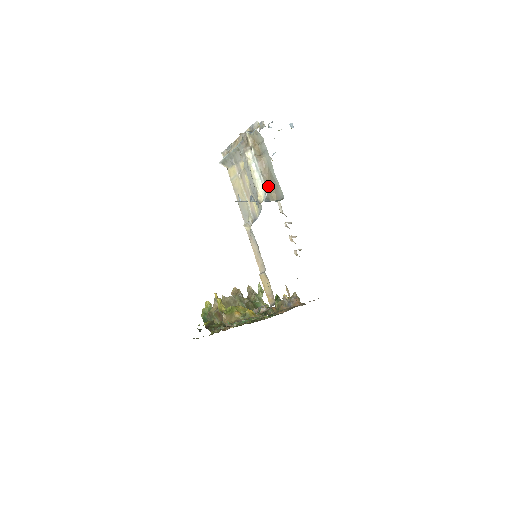
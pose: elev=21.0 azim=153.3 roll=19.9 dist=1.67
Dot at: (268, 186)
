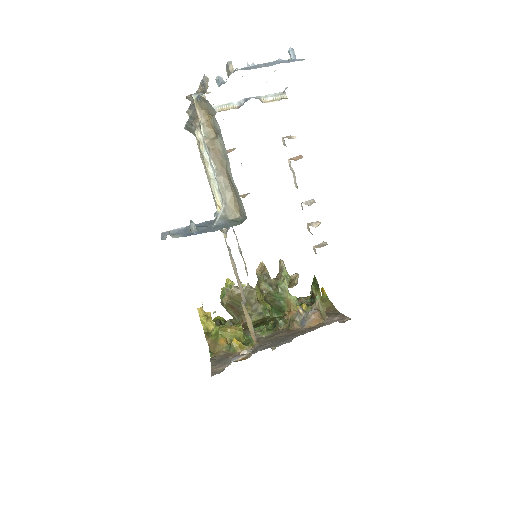
Dot at: (227, 193)
